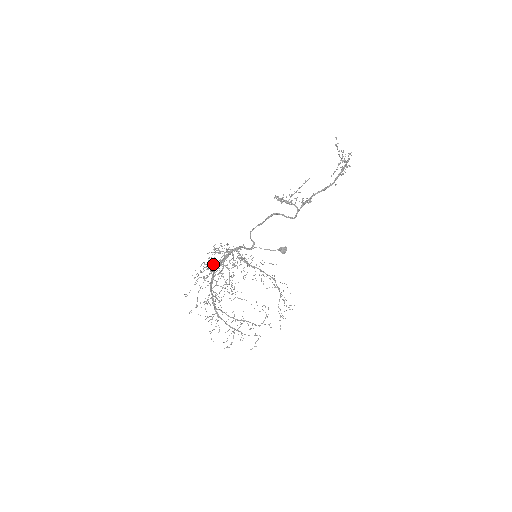
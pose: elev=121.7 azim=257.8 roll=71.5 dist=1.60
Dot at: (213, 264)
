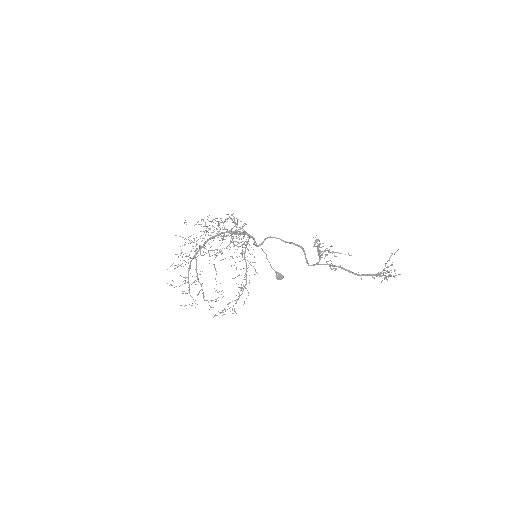
Dot at: occluded
